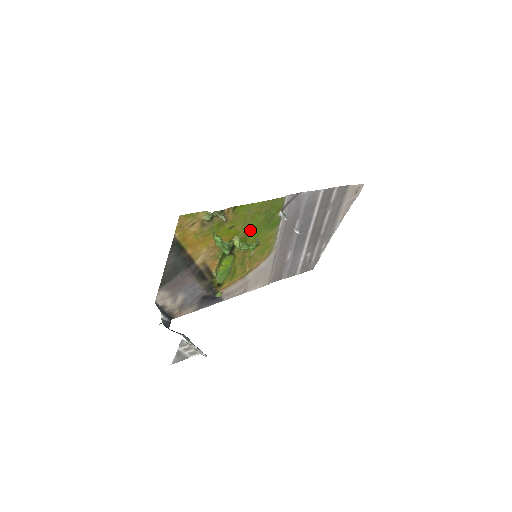
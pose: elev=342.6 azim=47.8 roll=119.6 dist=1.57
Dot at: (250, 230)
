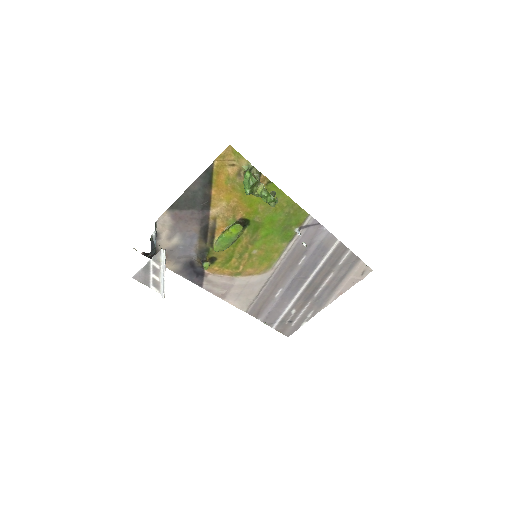
Dot at: (267, 221)
